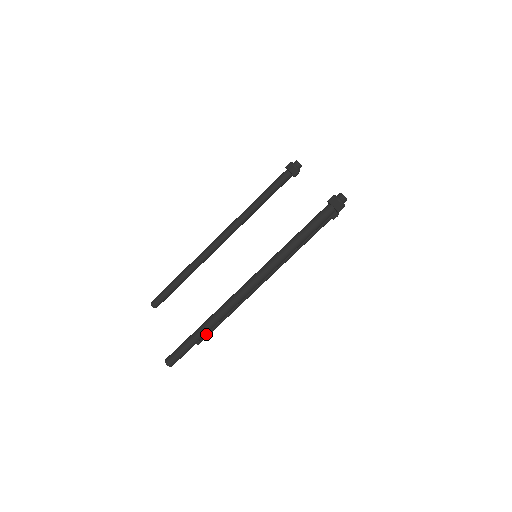
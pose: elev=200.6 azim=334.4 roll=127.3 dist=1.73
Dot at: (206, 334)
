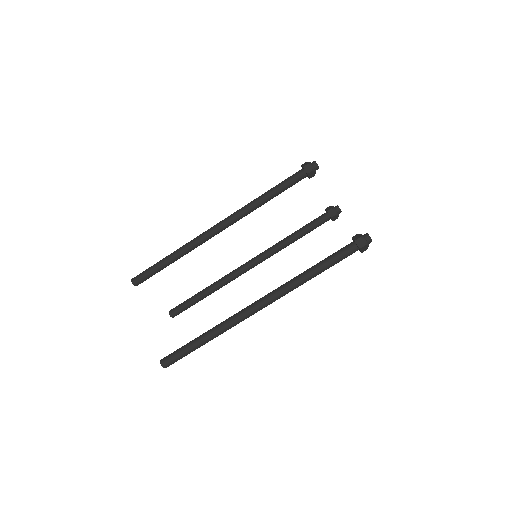
Dot at: (183, 310)
